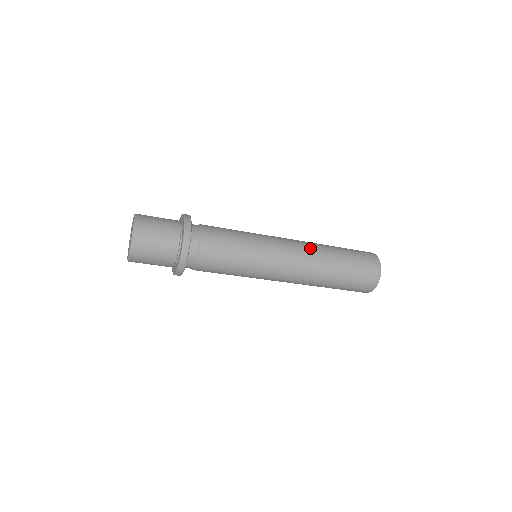
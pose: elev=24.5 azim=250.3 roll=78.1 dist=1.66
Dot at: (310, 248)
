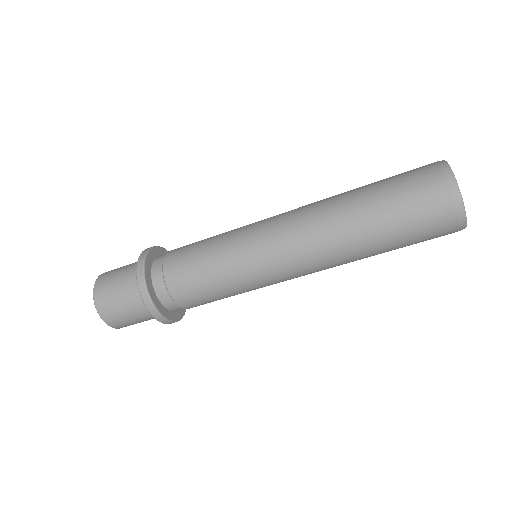
Dot at: (314, 208)
